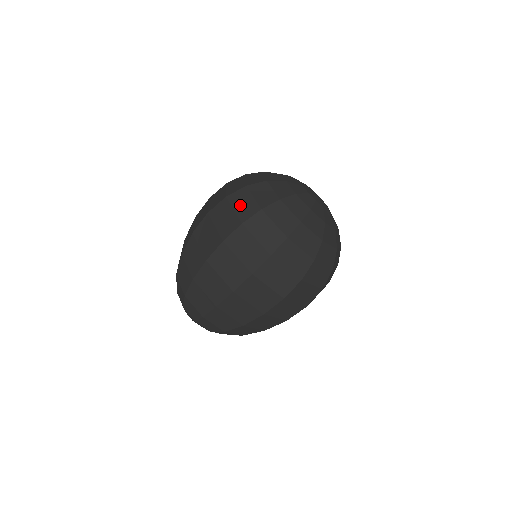
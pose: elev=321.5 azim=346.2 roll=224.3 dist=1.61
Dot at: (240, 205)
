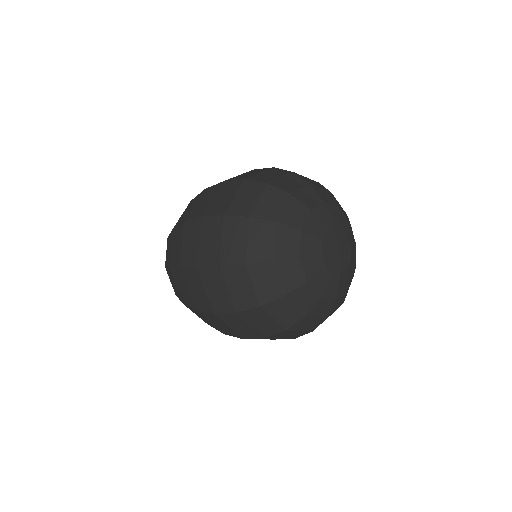
Dot at: (236, 288)
